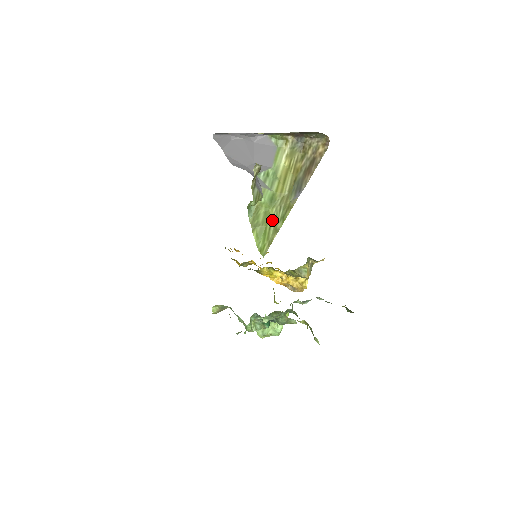
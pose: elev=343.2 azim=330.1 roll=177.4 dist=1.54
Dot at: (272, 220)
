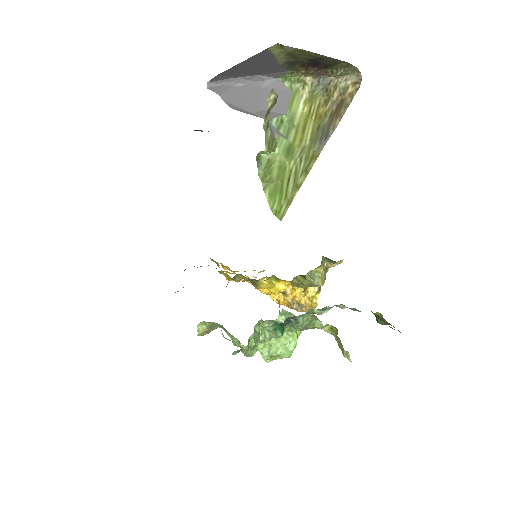
Dot at: (290, 175)
